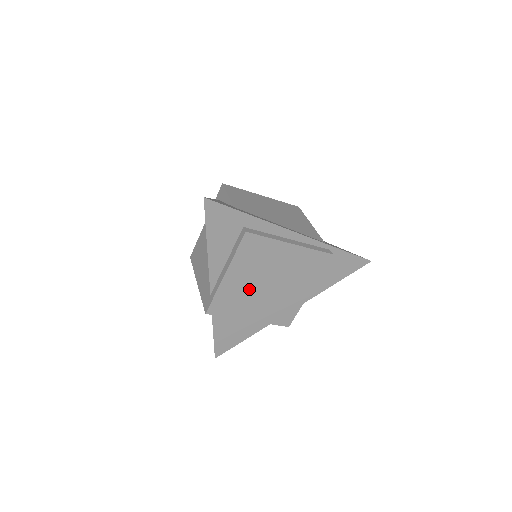
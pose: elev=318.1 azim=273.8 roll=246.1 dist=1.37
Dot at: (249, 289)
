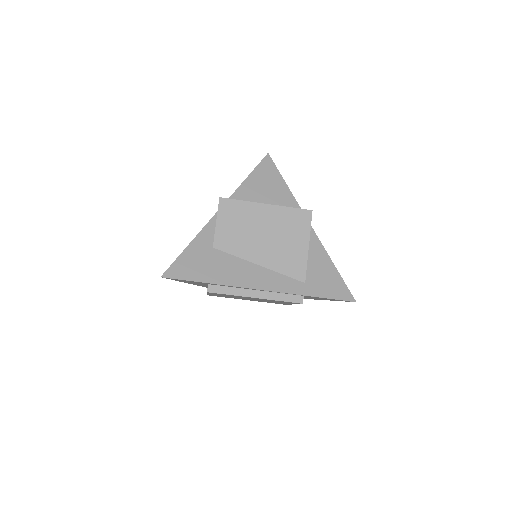
Dot at: (234, 297)
